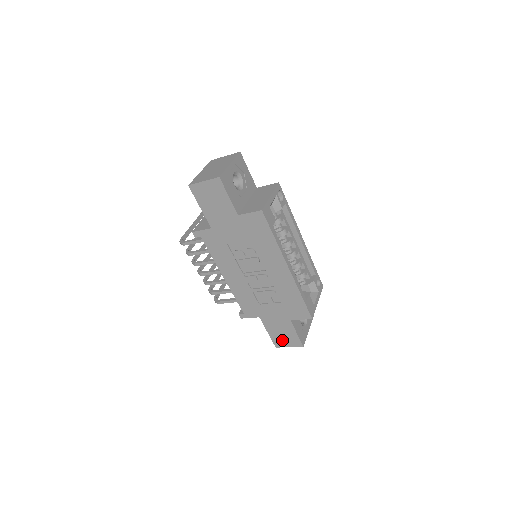
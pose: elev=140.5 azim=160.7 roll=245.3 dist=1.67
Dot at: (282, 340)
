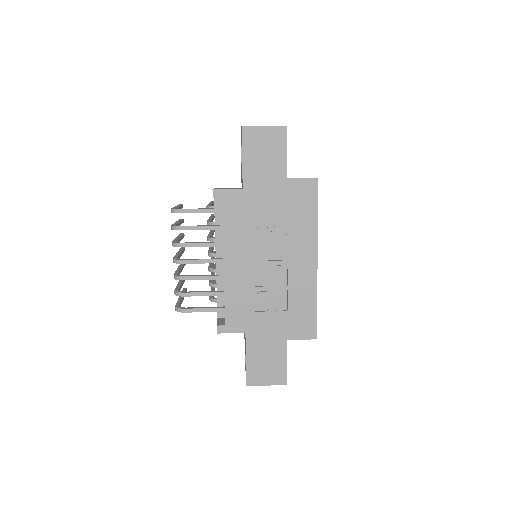
Dot at: (261, 373)
